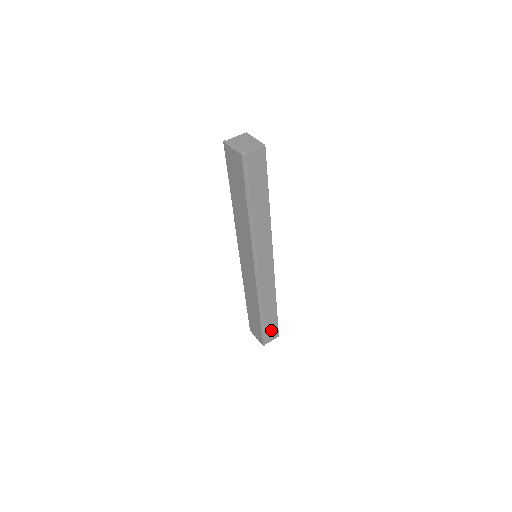
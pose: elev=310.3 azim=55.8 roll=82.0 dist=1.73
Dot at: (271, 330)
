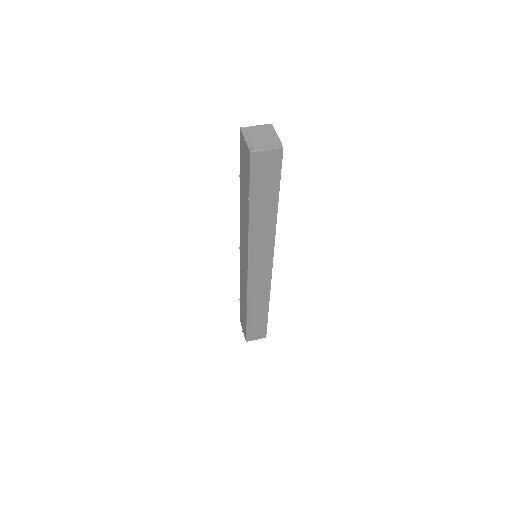
Dot at: (258, 330)
